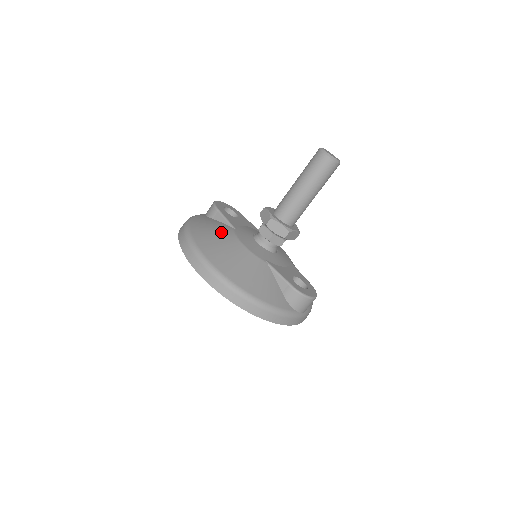
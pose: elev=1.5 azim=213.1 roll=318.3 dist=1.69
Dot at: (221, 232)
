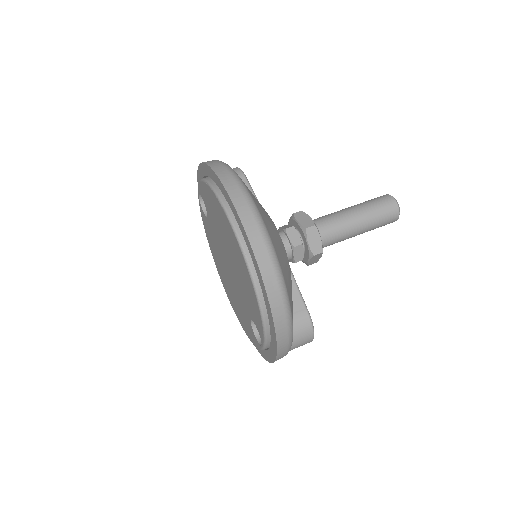
Dot at: occluded
